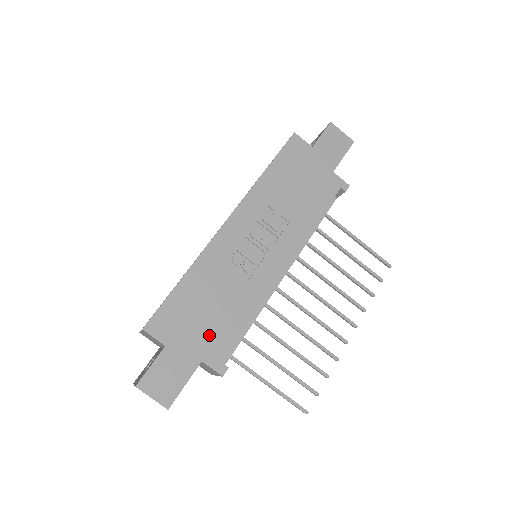
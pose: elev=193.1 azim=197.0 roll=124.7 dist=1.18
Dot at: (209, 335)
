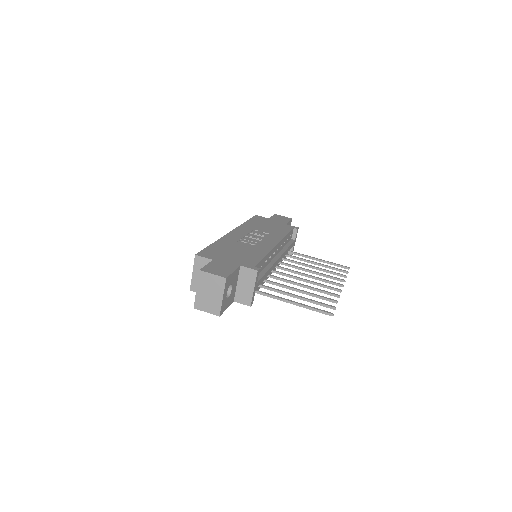
Dot at: (240, 259)
